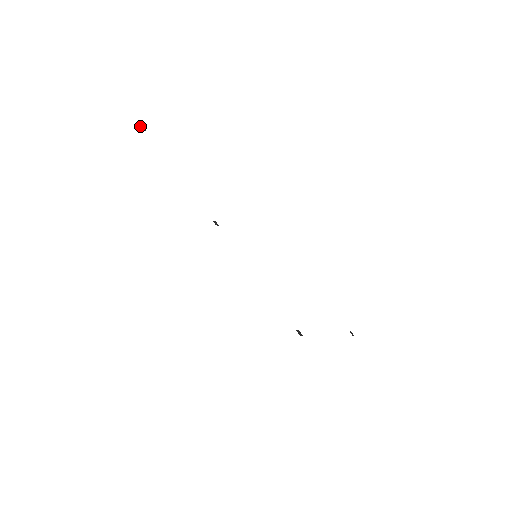
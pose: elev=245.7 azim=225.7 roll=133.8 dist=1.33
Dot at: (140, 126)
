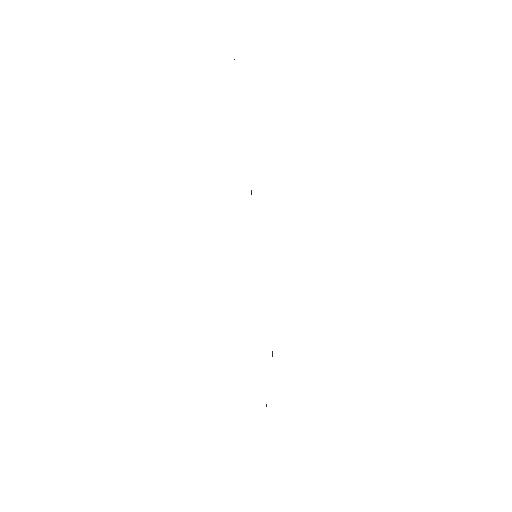
Dot at: occluded
